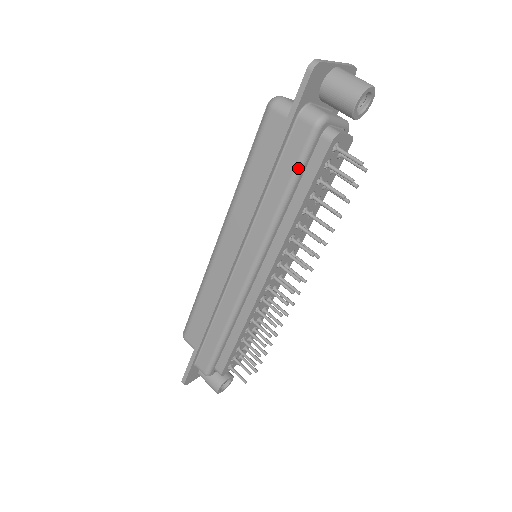
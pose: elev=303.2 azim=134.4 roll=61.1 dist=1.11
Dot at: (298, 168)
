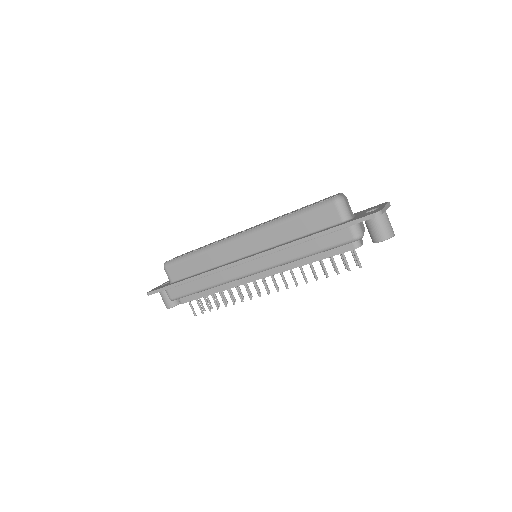
Dot at: (328, 249)
